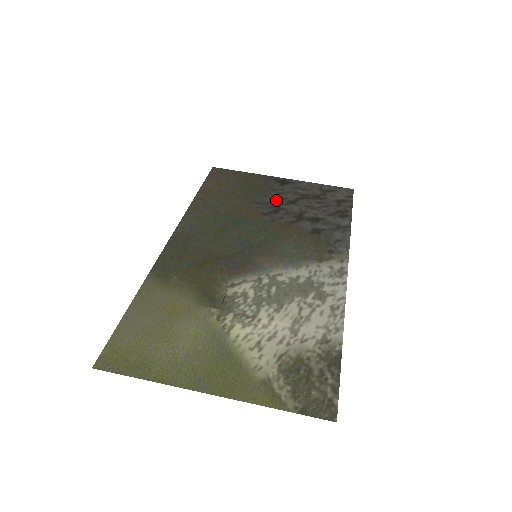
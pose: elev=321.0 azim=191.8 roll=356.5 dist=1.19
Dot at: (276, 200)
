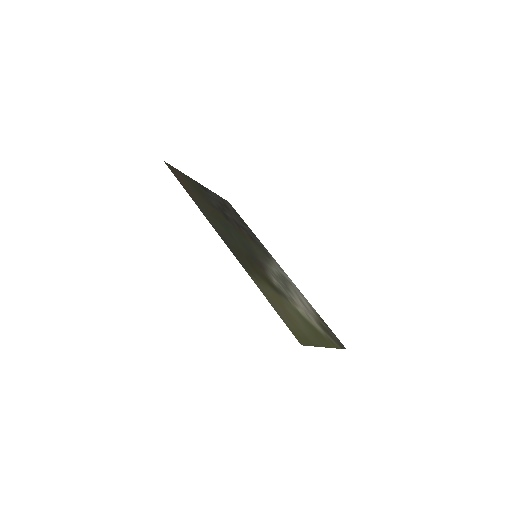
Dot at: (218, 206)
